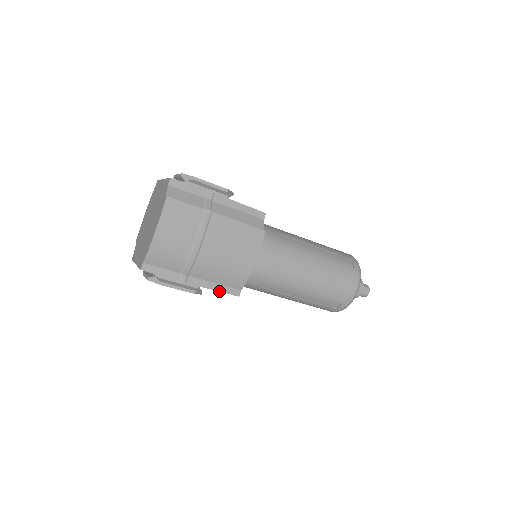
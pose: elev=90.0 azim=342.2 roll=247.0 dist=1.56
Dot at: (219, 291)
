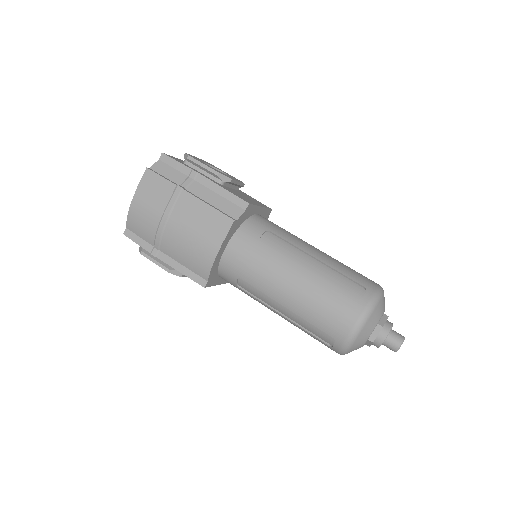
Dot at: (185, 275)
